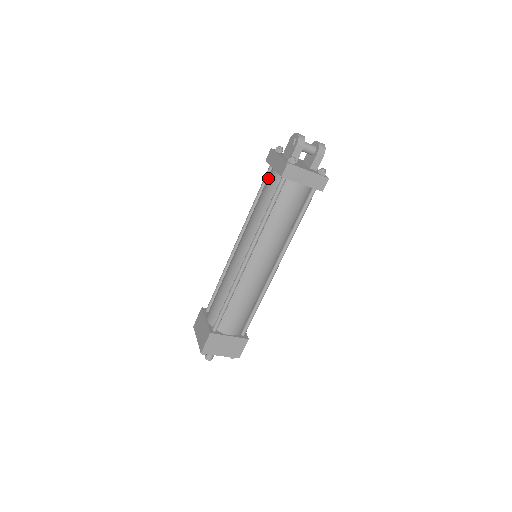
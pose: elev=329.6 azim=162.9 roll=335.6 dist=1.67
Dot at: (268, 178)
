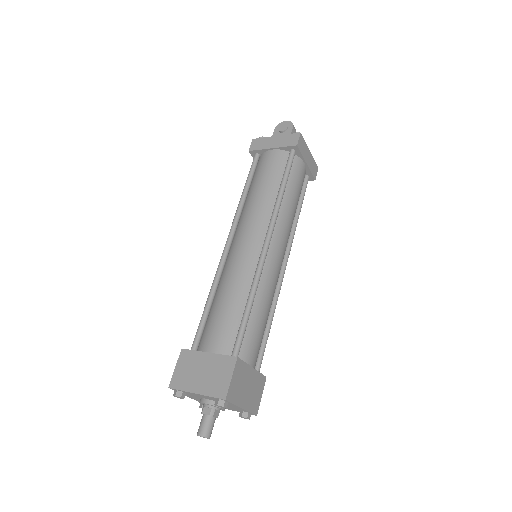
Dot at: (265, 160)
